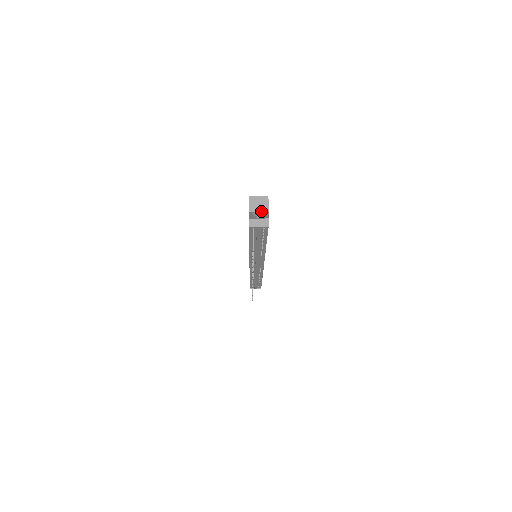
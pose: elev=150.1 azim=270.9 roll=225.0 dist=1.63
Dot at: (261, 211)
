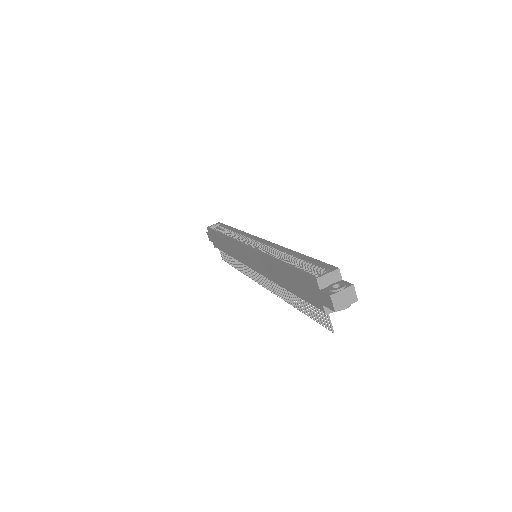
Dot at: (349, 304)
